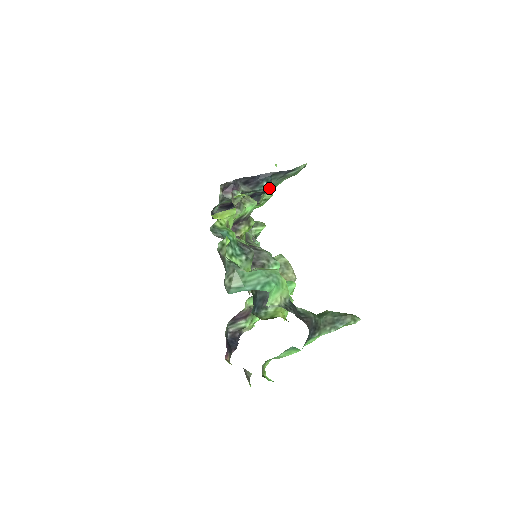
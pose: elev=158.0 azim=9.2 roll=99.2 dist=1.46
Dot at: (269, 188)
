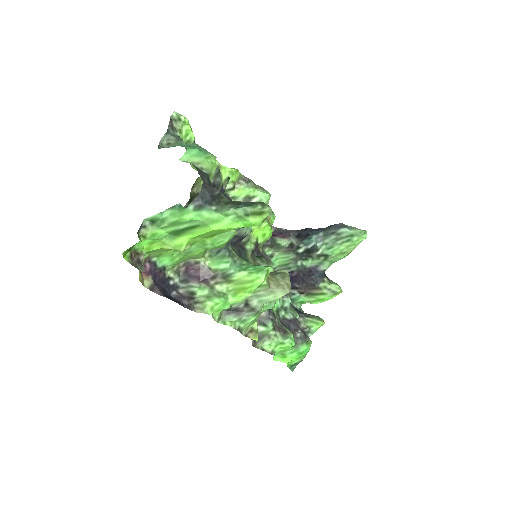
Dot at: (320, 247)
